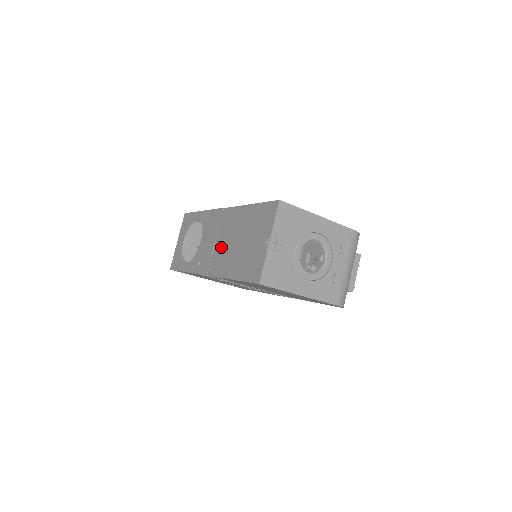
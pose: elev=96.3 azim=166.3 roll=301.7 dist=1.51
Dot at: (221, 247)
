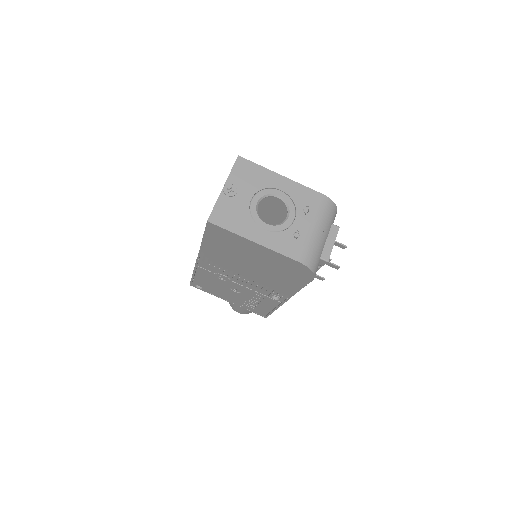
Dot at: occluded
